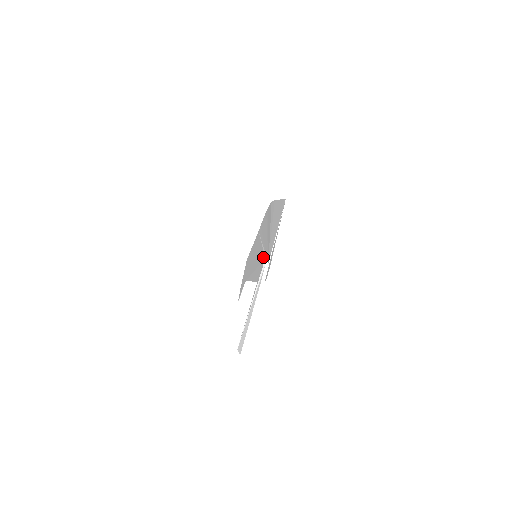
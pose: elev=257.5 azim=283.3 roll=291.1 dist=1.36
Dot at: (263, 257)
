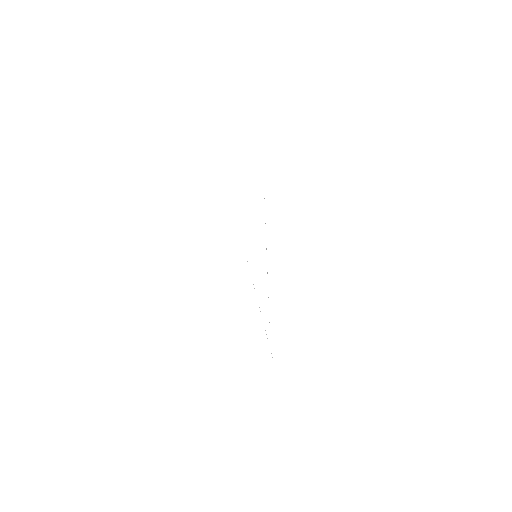
Dot at: occluded
